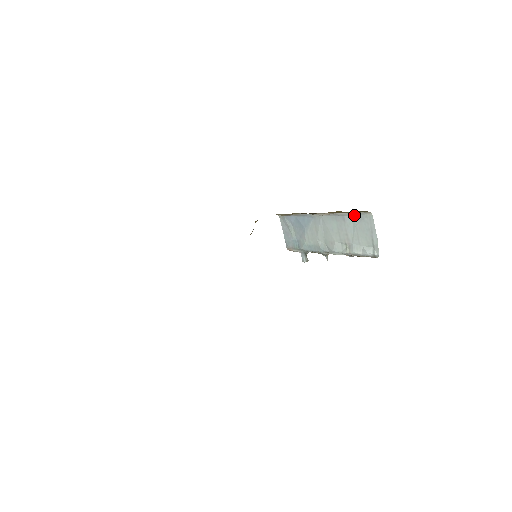
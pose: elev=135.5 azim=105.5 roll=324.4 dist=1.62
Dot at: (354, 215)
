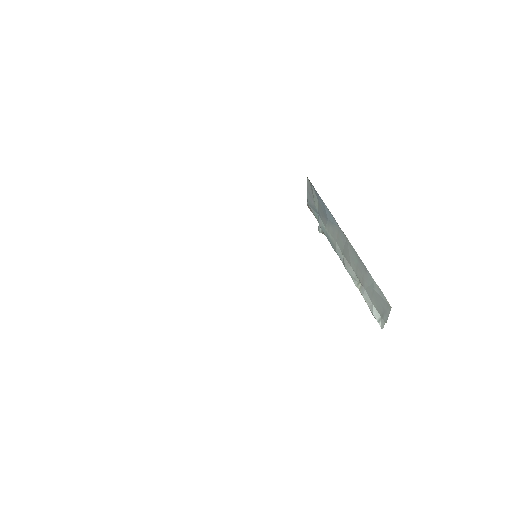
Dot at: occluded
